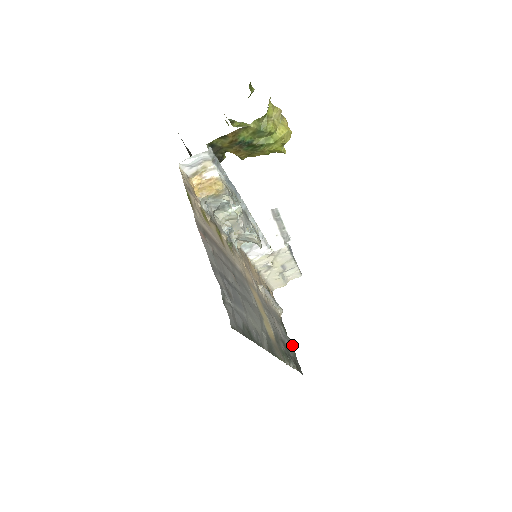
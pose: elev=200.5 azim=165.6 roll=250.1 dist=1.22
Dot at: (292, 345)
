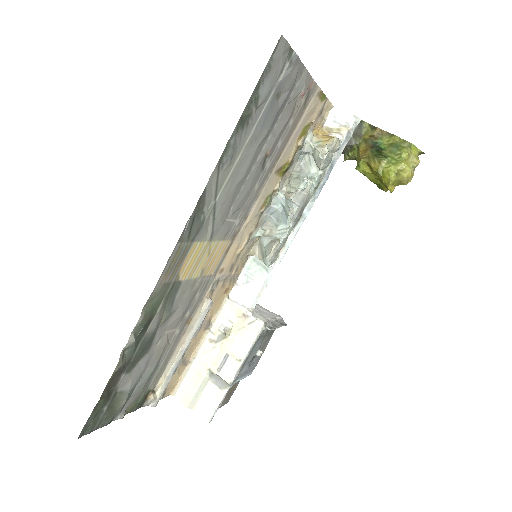
Dot at: (128, 398)
